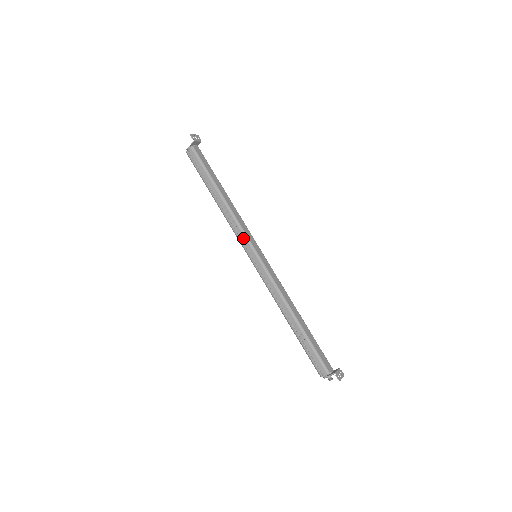
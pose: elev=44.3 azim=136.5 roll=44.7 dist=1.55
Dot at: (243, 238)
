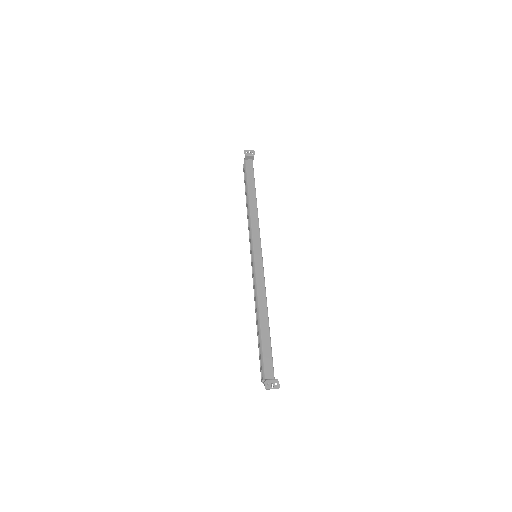
Dot at: occluded
